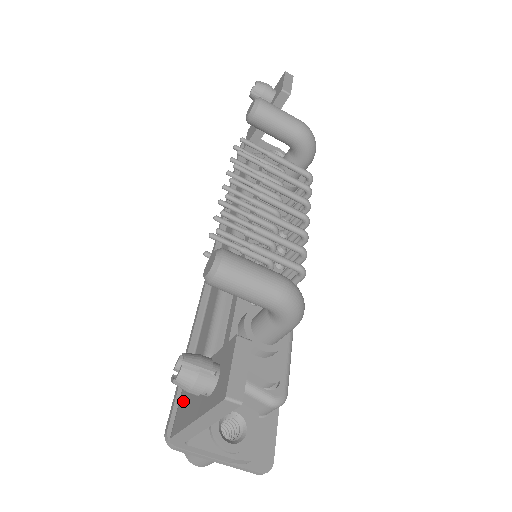
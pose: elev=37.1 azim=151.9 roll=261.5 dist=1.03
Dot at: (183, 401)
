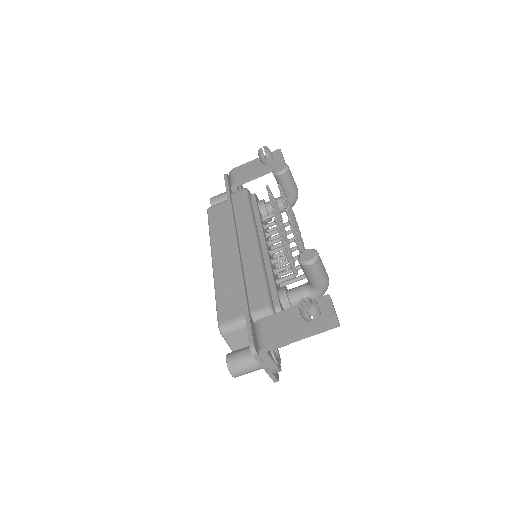
Dot at: (270, 327)
